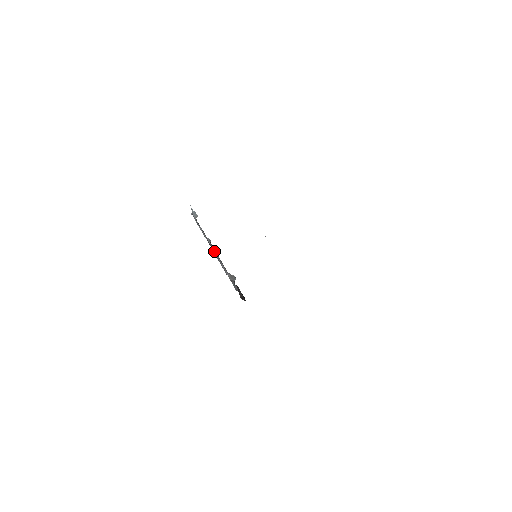
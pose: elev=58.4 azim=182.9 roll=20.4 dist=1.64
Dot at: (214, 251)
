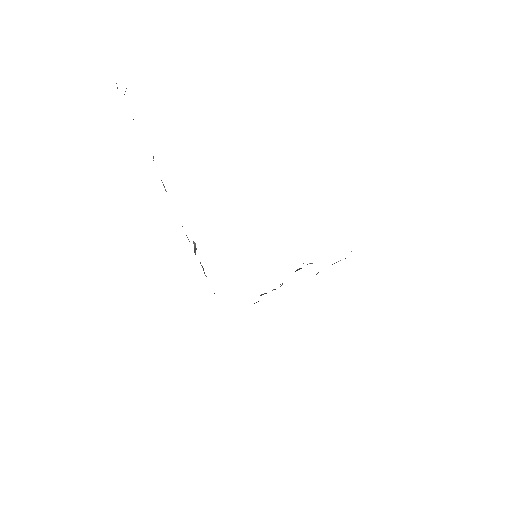
Dot at: (164, 186)
